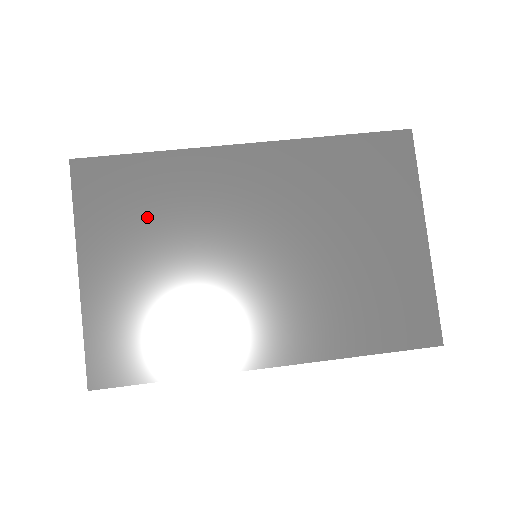
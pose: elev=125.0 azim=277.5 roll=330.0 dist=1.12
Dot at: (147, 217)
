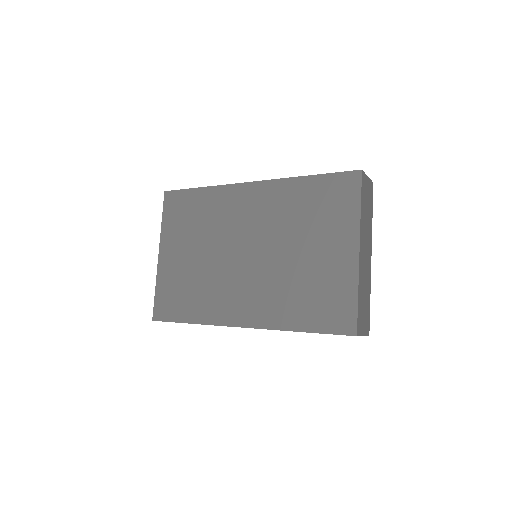
Dot at: (194, 226)
